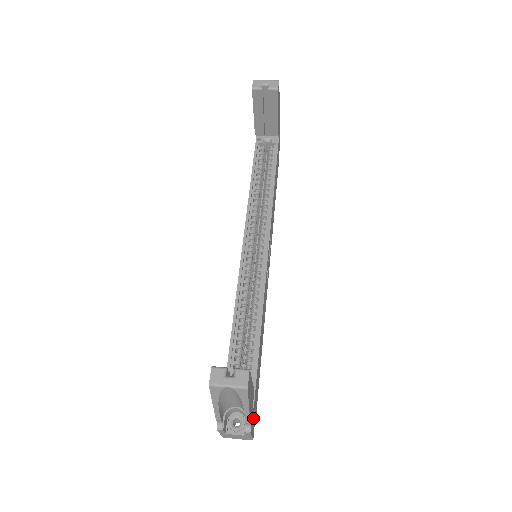
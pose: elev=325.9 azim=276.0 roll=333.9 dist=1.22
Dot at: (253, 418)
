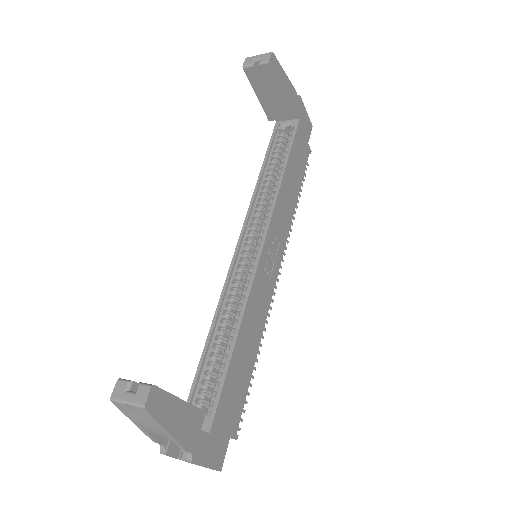
Dot at: (211, 445)
